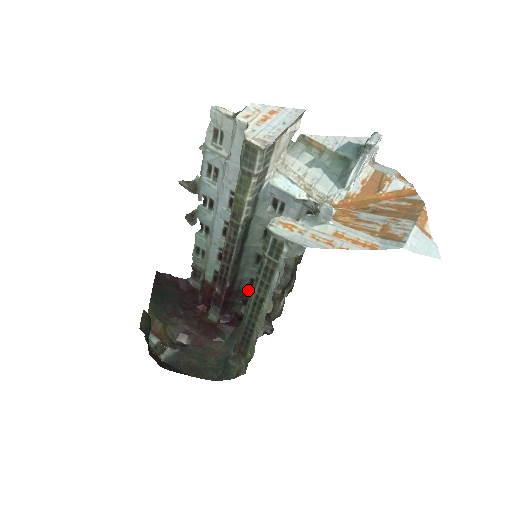
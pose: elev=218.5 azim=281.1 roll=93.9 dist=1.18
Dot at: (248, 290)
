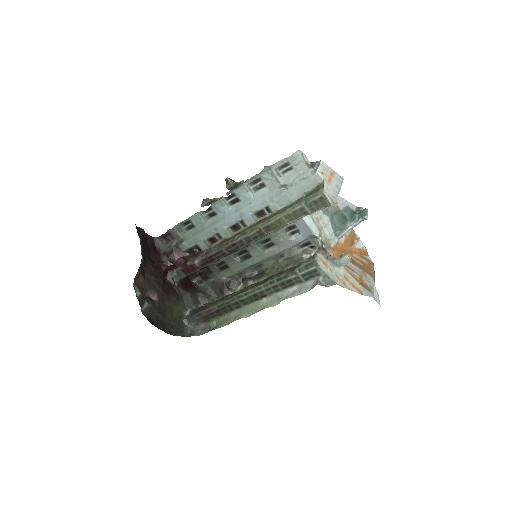
Dot at: (212, 267)
